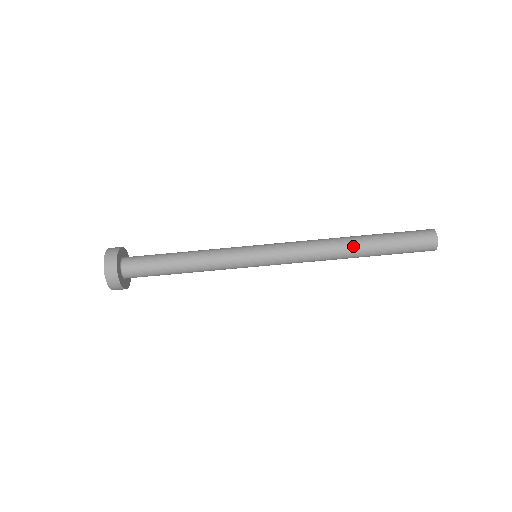
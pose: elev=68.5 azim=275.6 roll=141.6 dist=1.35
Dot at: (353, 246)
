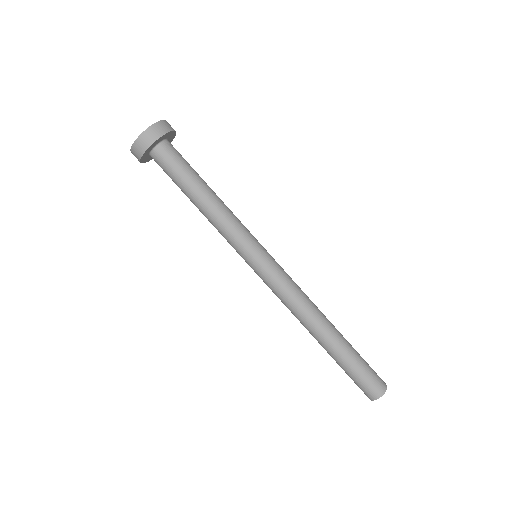
Dot at: (331, 326)
